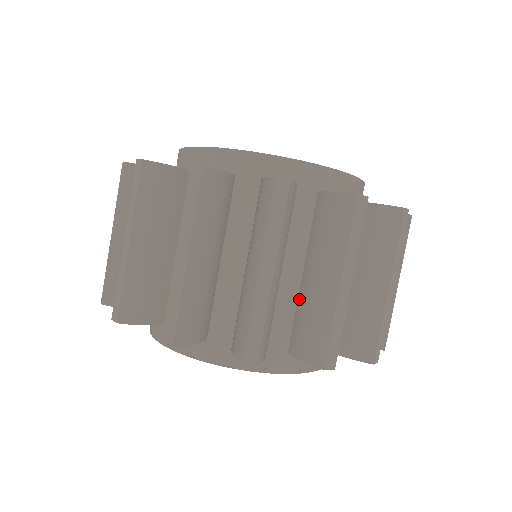
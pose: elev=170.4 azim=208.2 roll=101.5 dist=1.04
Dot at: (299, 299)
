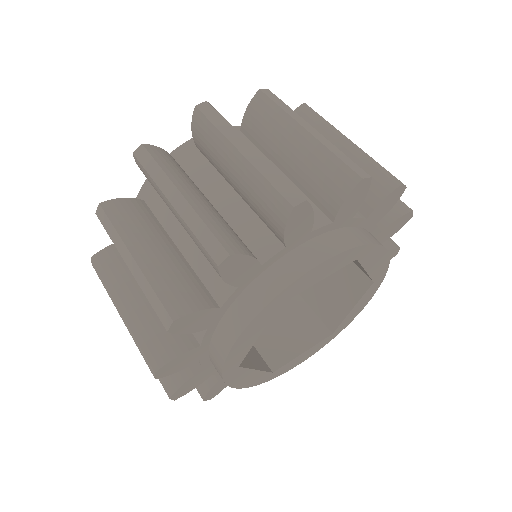
Dot at: occluded
